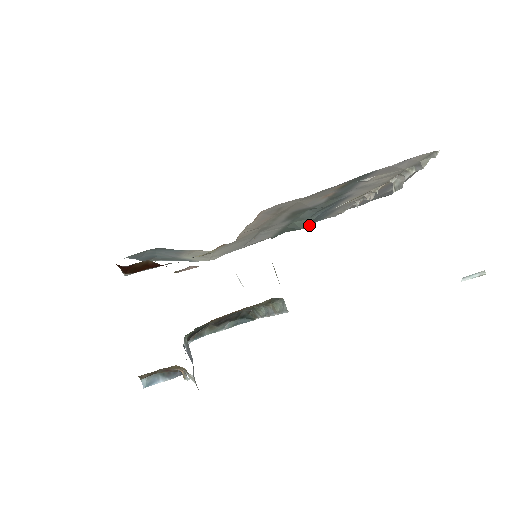
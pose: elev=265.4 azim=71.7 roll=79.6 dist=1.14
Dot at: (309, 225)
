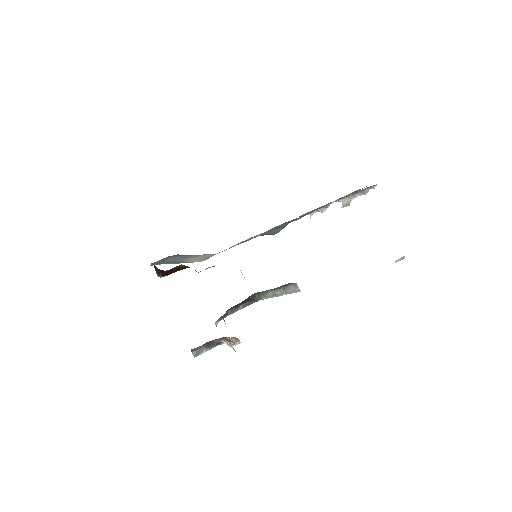
Dot at: occluded
